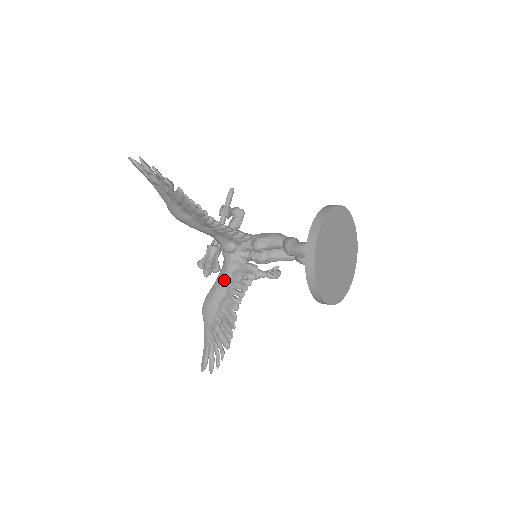
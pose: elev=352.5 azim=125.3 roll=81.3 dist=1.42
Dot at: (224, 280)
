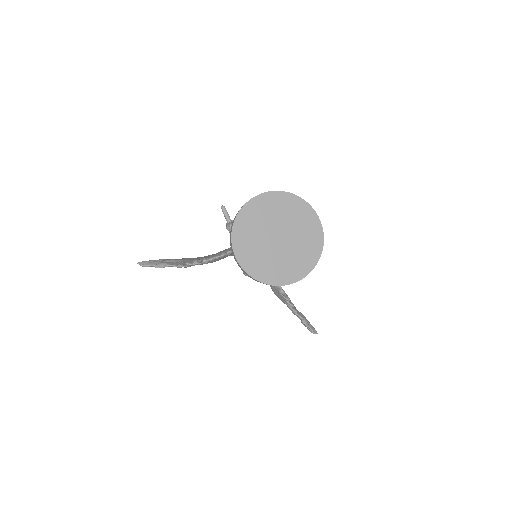
Dot at: occluded
